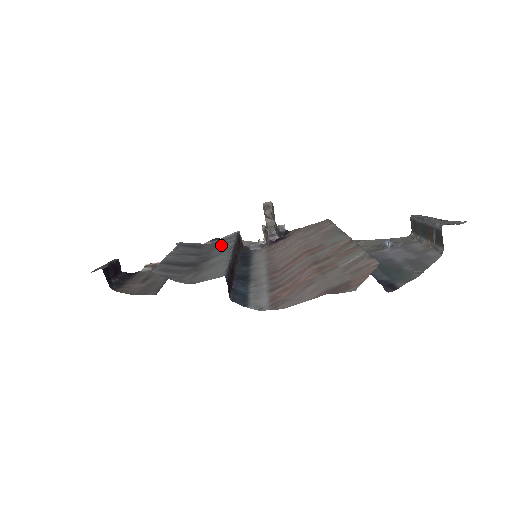
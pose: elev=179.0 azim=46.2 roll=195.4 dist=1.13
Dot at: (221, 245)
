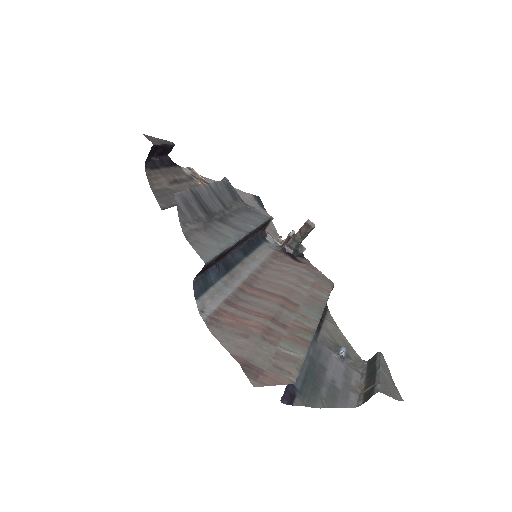
Dot at: (248, 217)
